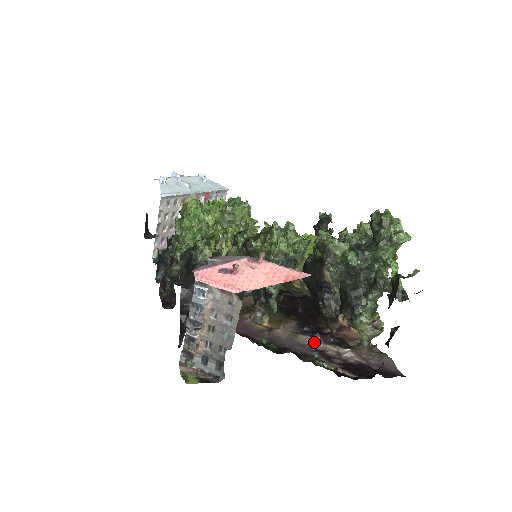
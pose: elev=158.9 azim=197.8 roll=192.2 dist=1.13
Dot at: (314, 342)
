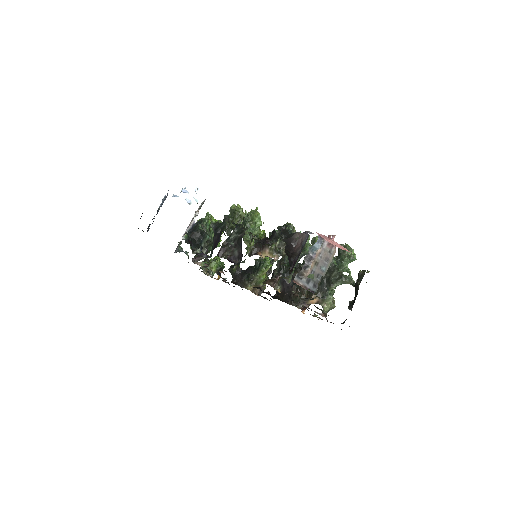
Dot at: (306, 306)
